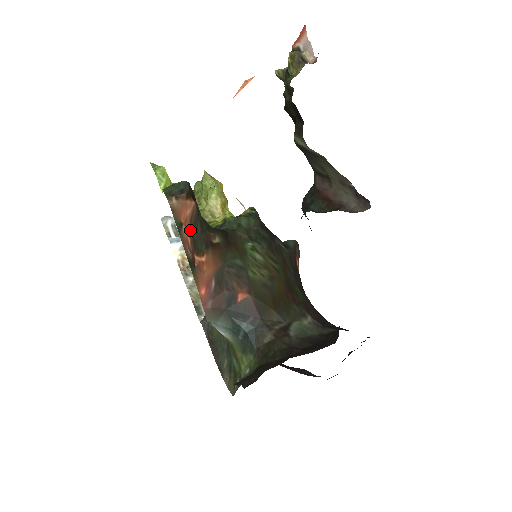
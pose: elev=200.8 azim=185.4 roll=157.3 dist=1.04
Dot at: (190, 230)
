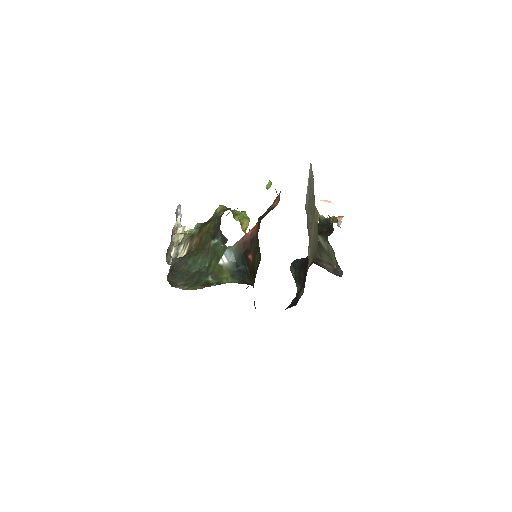
Dot at: (268, 209)
